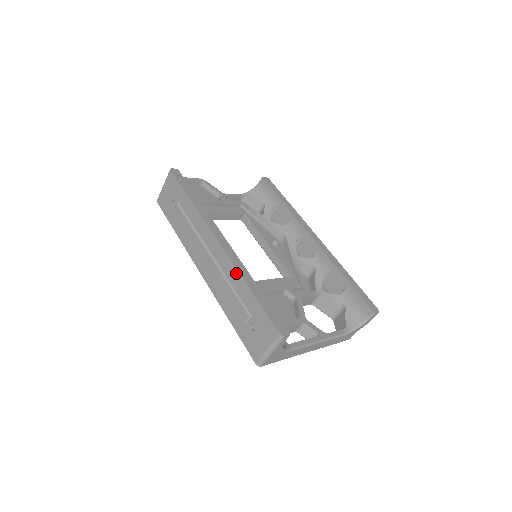
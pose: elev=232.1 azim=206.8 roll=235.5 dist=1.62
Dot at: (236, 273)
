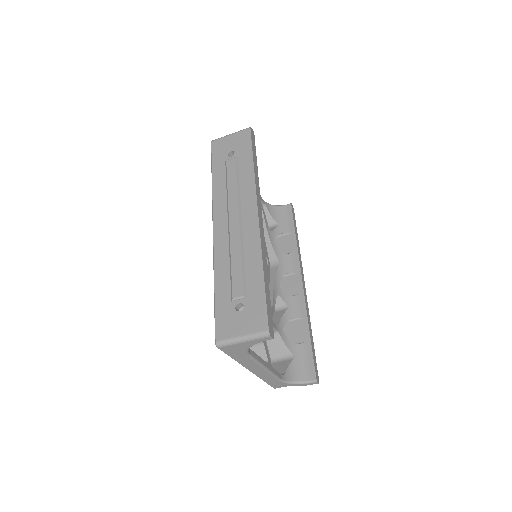
Dot at: (258, 251)
